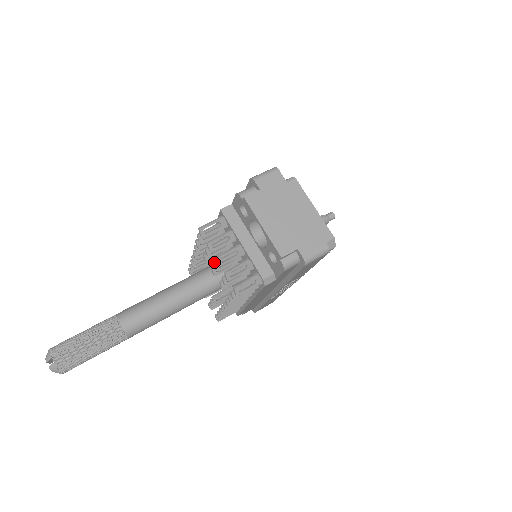
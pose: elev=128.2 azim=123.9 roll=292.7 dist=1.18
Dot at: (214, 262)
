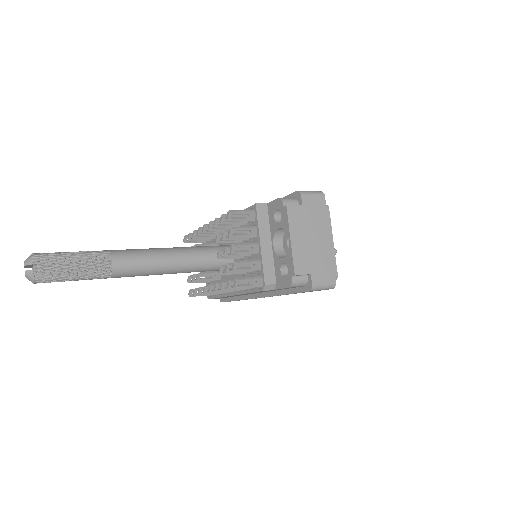
Dot at: (226, 247)
